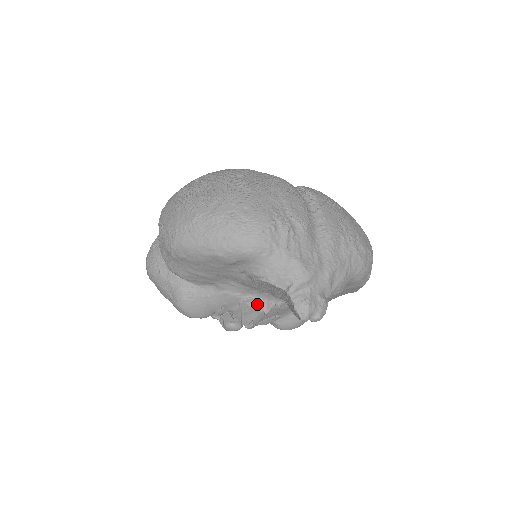
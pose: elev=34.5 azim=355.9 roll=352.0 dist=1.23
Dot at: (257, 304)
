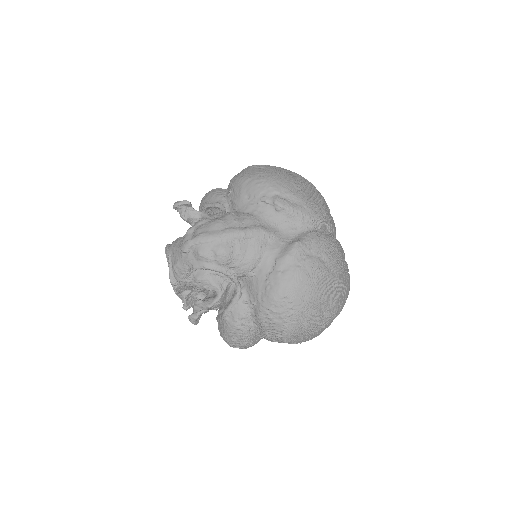
Dot at: occluded
